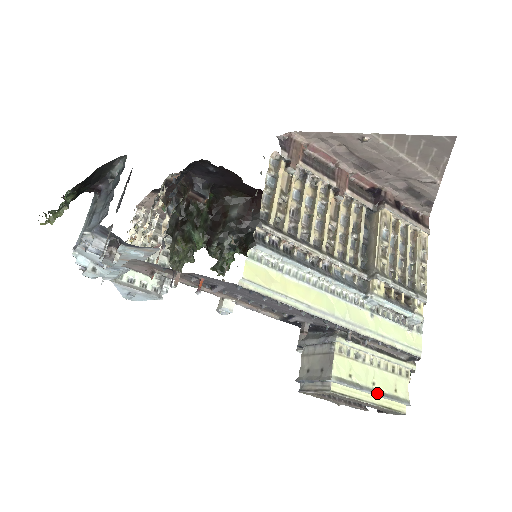
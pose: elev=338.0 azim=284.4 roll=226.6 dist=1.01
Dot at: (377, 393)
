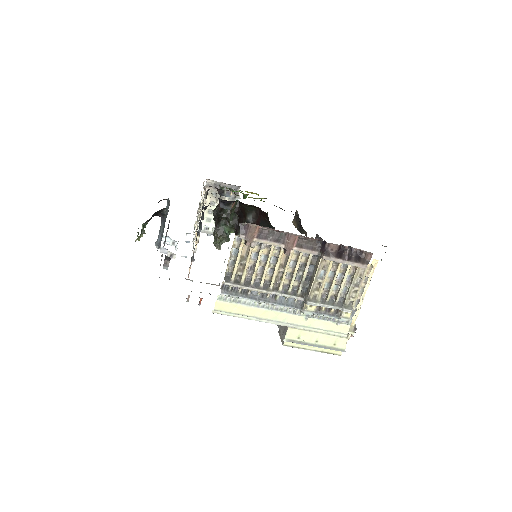
Dot at: (318, 346)
